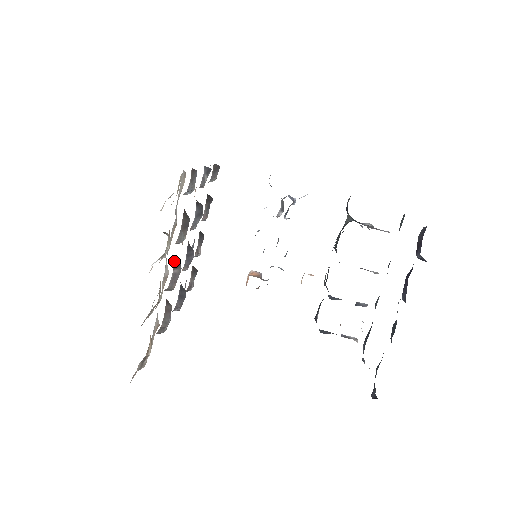
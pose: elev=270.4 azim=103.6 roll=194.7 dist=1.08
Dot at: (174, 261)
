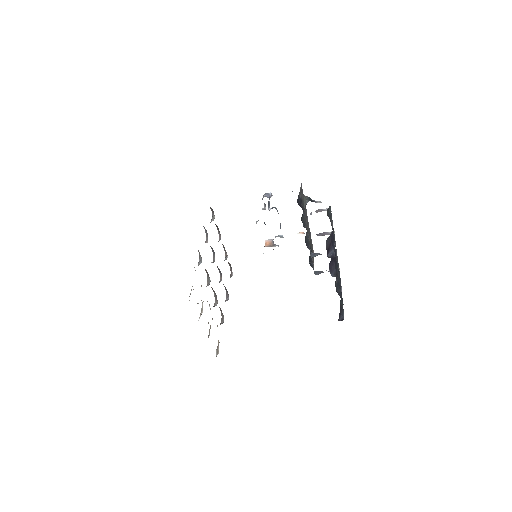
Dot at: occluded
